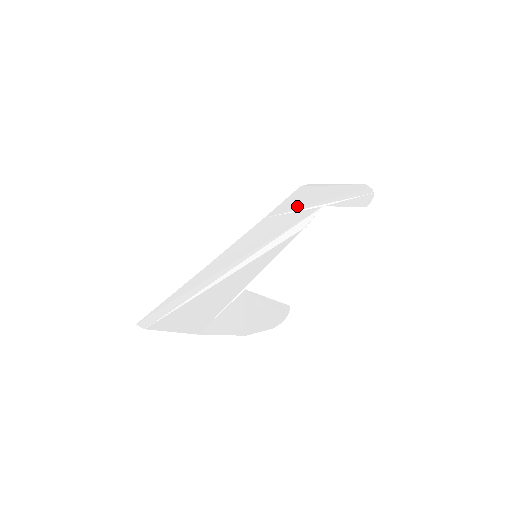
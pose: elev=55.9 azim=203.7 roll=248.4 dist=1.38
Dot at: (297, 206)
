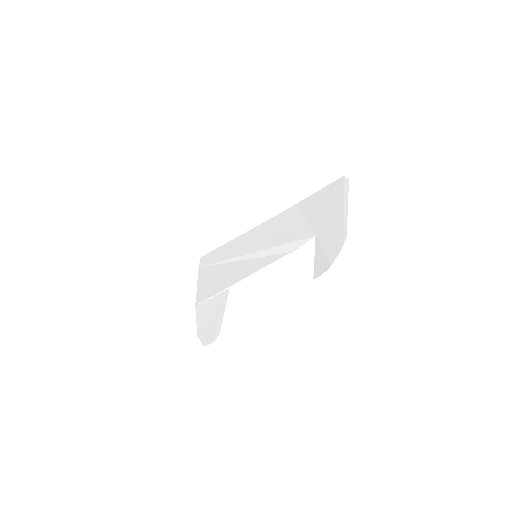
Dot at: (312, 213)
